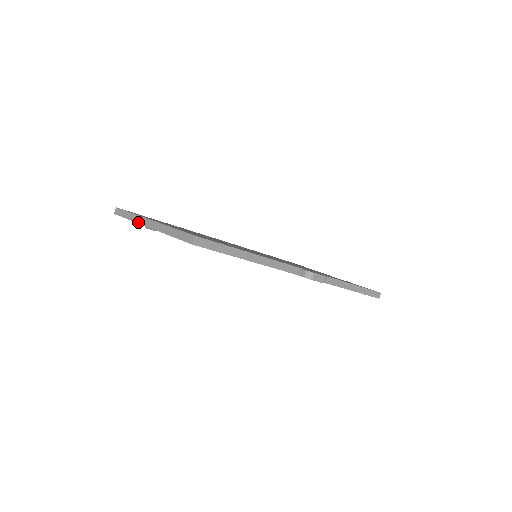
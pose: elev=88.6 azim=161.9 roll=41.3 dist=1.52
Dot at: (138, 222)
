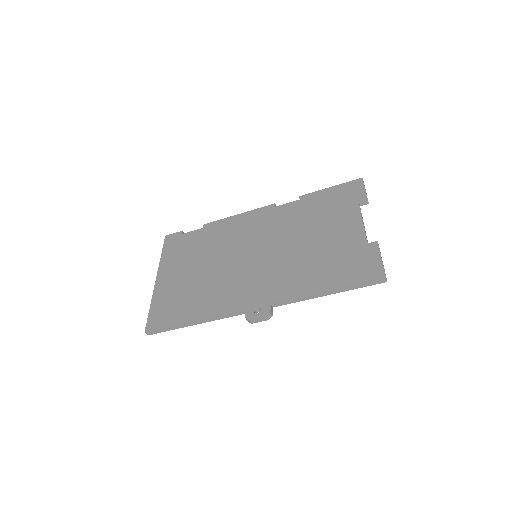
Dot at: occluded
